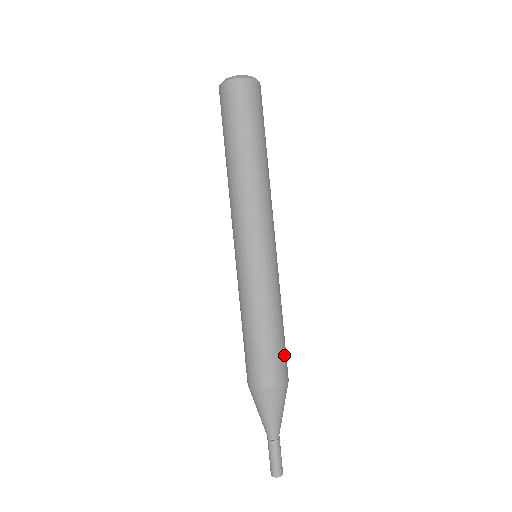
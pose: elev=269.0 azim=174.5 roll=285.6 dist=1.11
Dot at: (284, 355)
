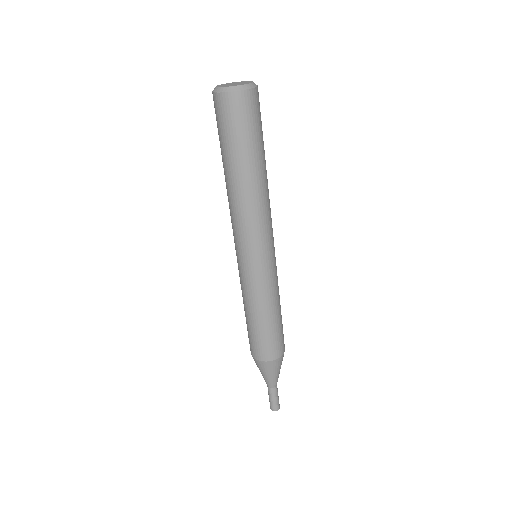
Dot at: (279, 337)
